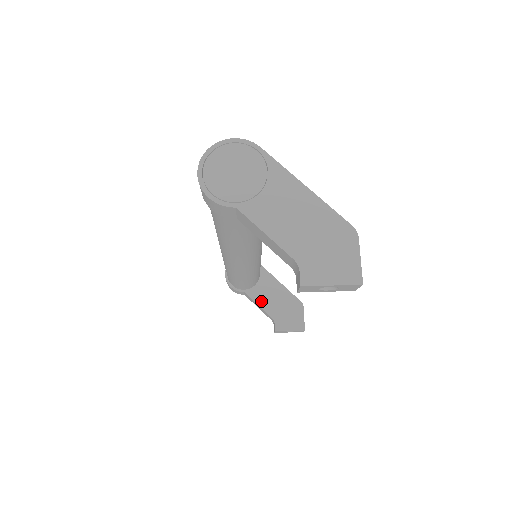
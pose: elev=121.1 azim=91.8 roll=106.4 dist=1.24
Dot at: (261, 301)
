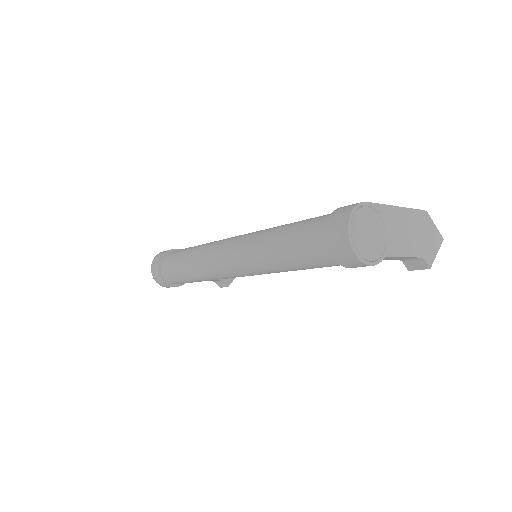
Dot at: occluded
